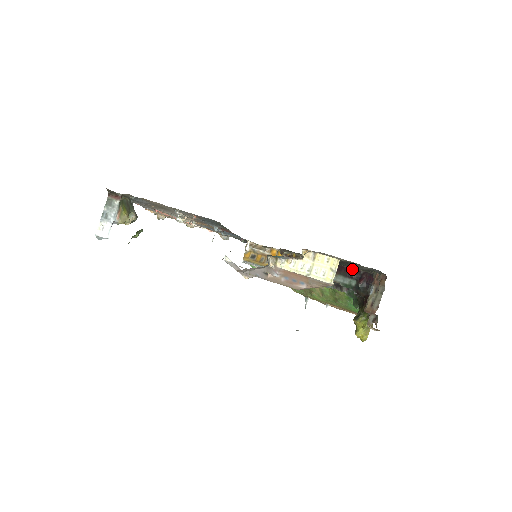
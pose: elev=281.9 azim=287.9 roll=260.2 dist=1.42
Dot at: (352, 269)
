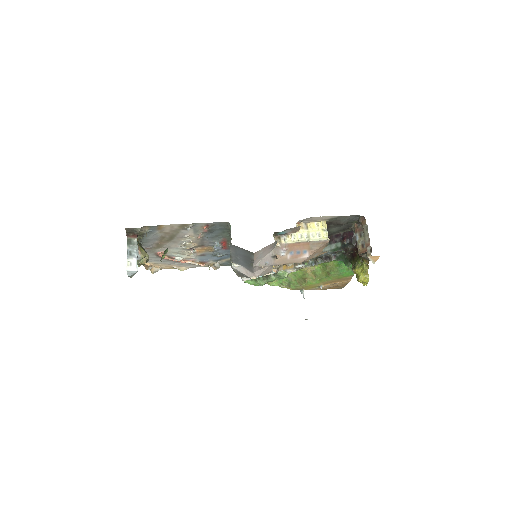
Dot at: (333, 236)
